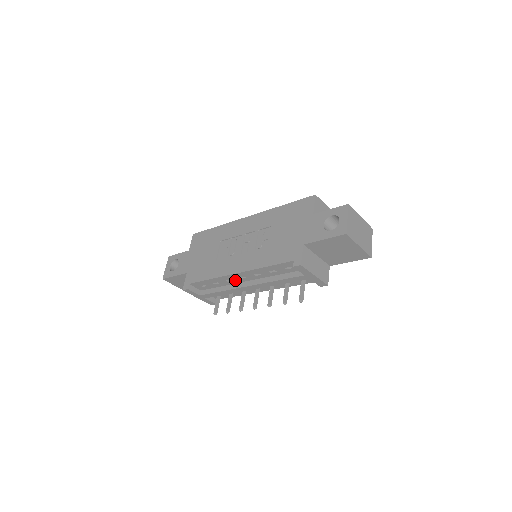
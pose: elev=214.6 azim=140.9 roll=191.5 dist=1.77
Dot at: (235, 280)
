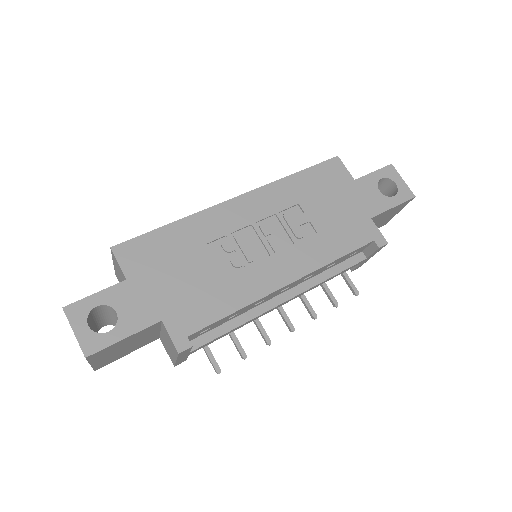
Dot at: (268, 298)
